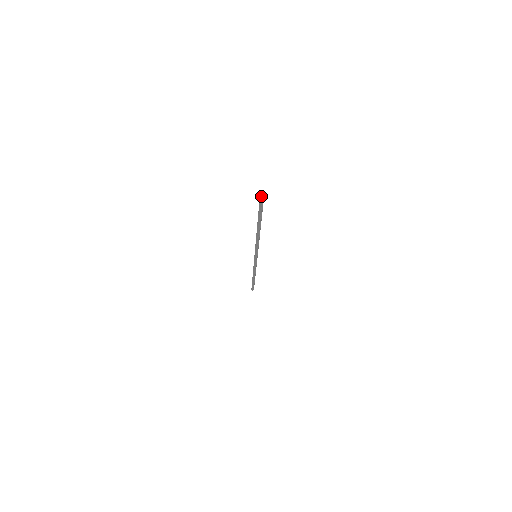
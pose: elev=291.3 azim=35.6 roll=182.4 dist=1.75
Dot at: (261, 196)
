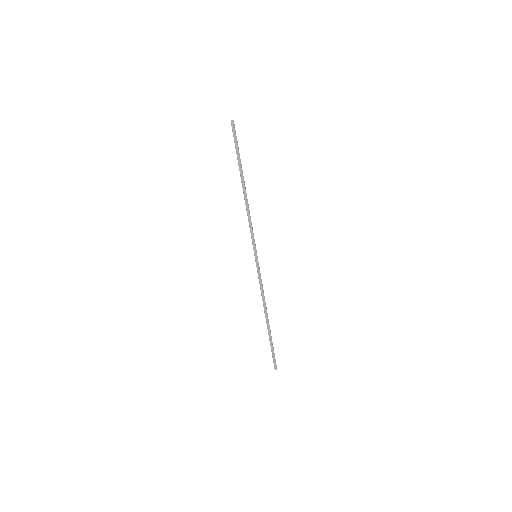
Dot at: (231, 120)
